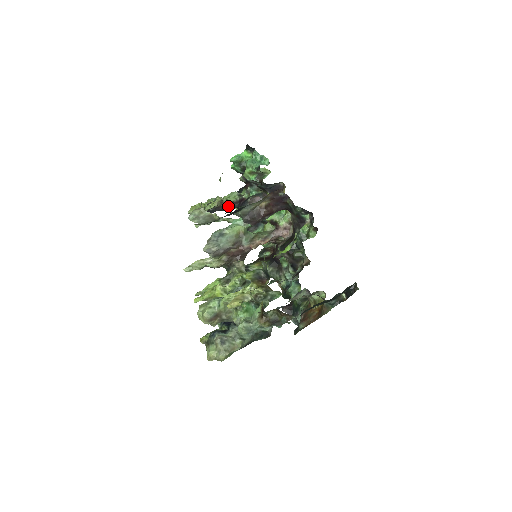
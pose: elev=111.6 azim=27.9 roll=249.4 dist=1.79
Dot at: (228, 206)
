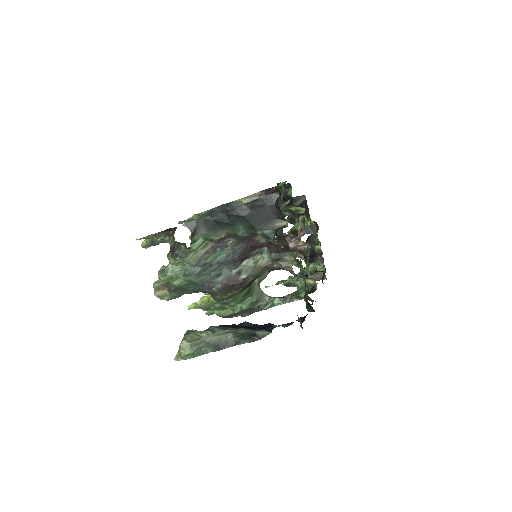
Dot at: occluded
